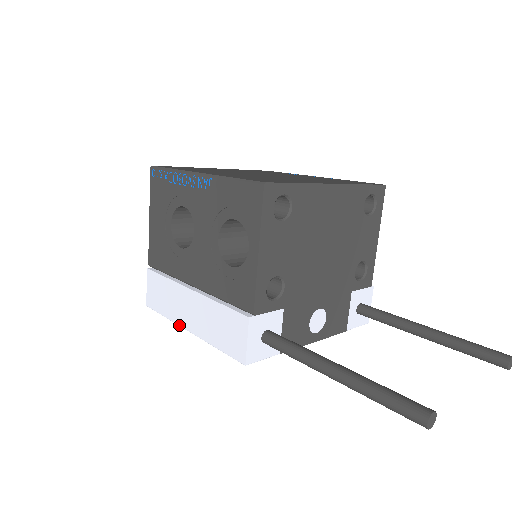
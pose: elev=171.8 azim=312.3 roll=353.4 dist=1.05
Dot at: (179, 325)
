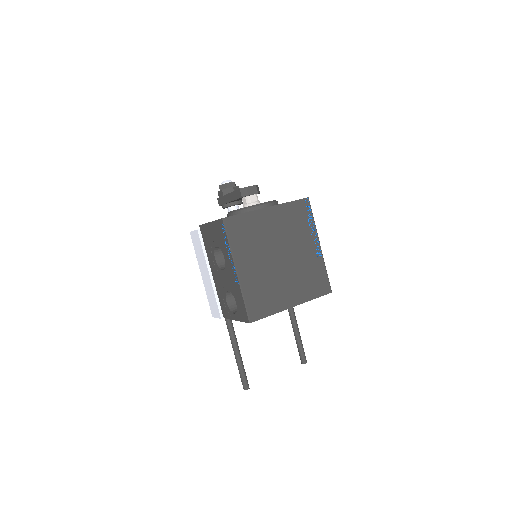
Dot at: (199, 266)
